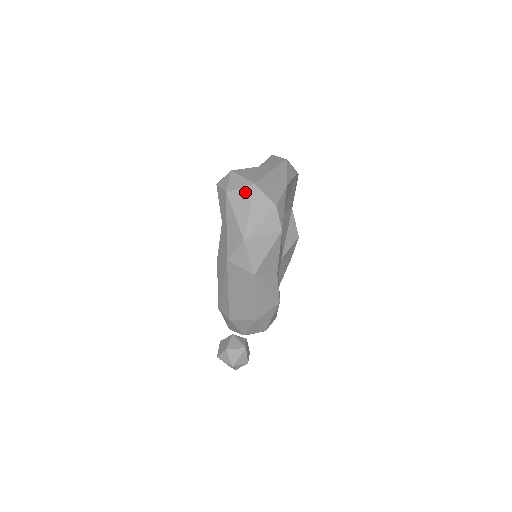
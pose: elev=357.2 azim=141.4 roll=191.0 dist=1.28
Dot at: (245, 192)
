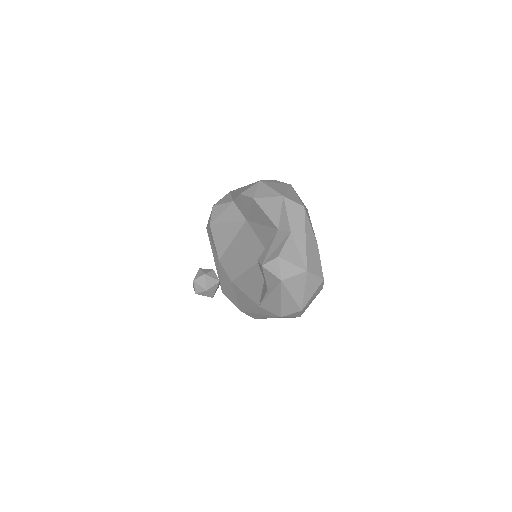
Dot at: (299, 278)
